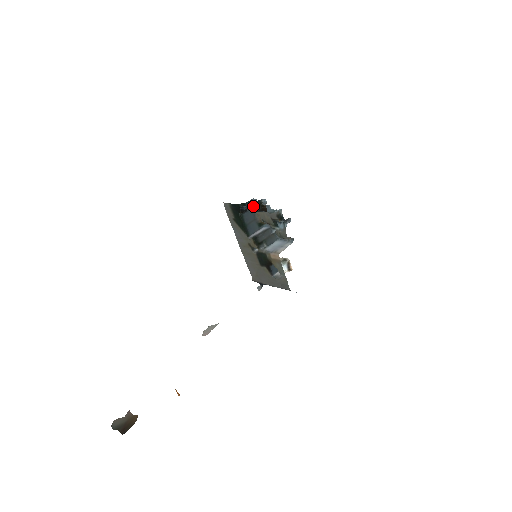
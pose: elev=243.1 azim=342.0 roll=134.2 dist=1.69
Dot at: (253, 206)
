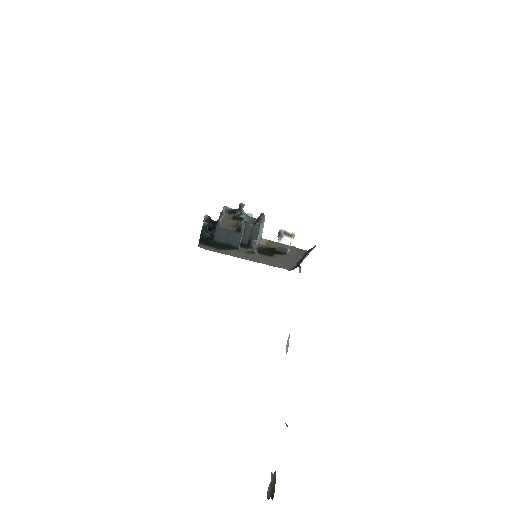
Dot at: (207, 228)
